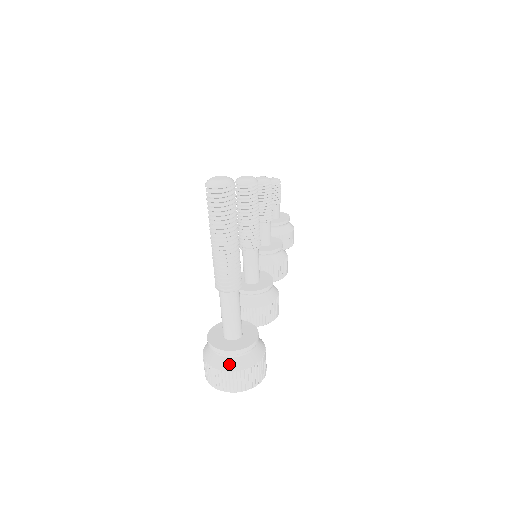
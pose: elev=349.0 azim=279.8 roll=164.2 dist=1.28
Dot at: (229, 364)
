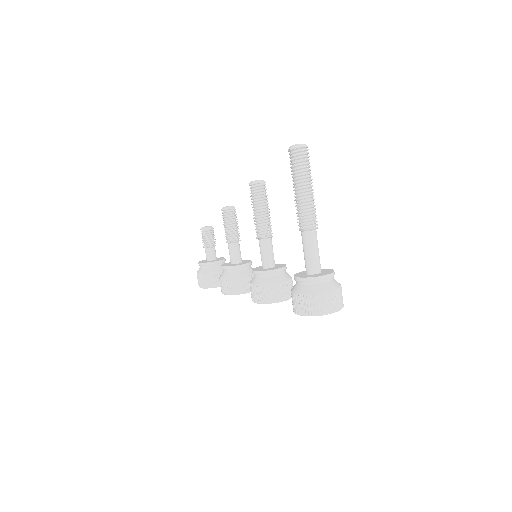
Dot at: (330, 286)
